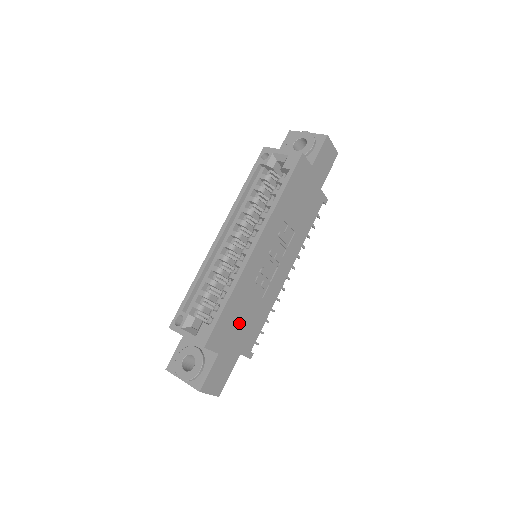
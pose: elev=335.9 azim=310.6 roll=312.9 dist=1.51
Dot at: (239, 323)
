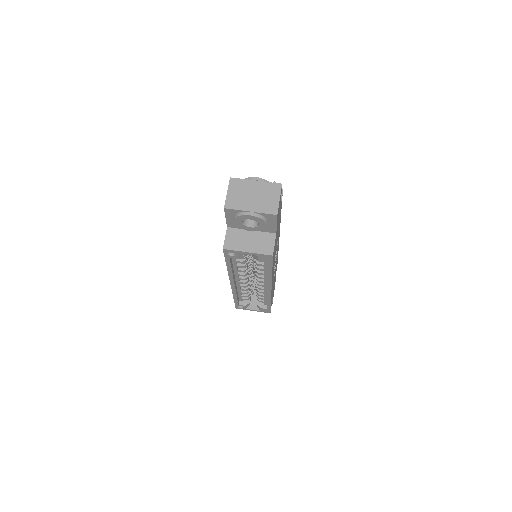
Dot at: occluded
